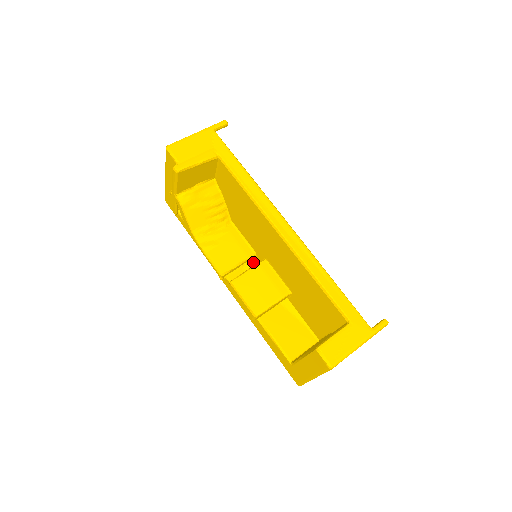
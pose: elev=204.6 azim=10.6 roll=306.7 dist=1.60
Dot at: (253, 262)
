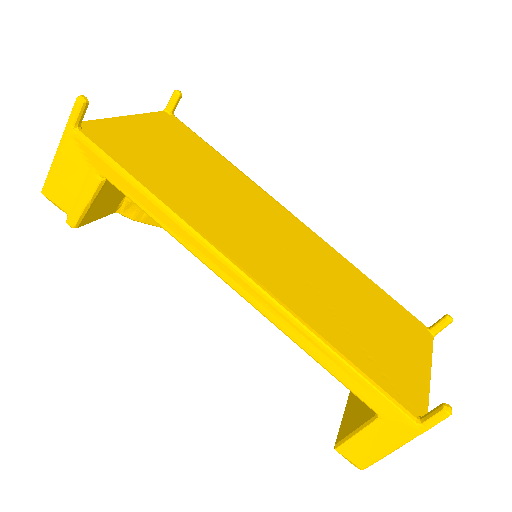
Dot at: occluded
